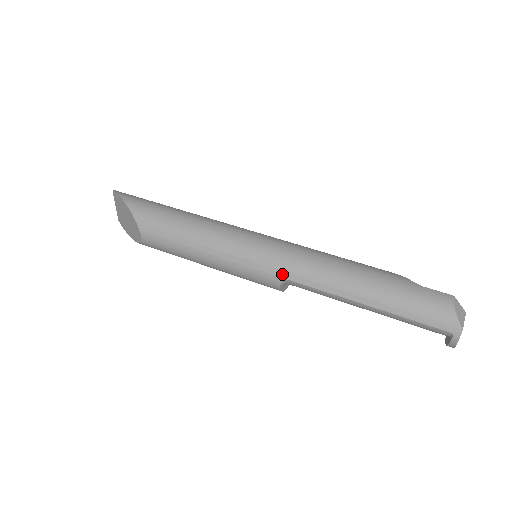
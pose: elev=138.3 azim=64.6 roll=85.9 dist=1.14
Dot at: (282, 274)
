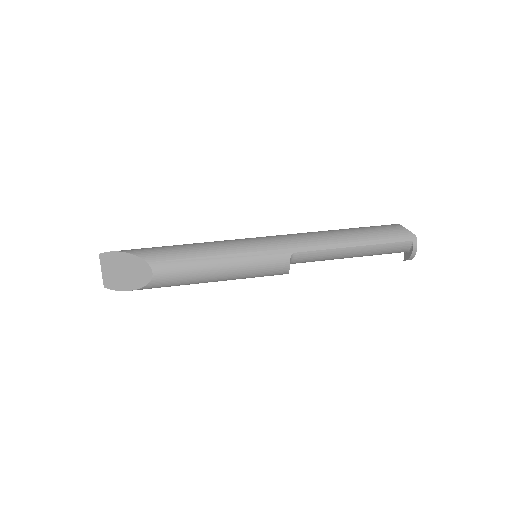
Dot at: (289, 250)
